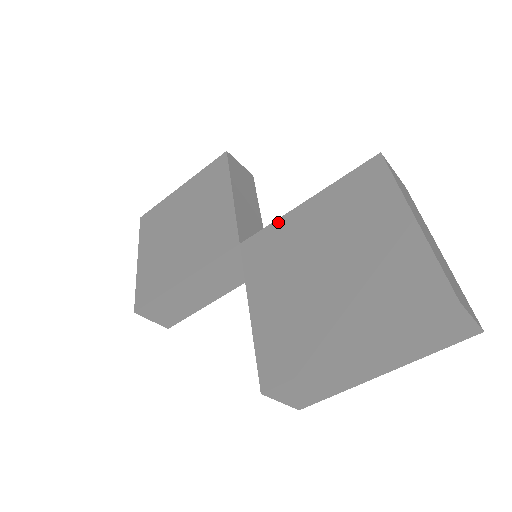
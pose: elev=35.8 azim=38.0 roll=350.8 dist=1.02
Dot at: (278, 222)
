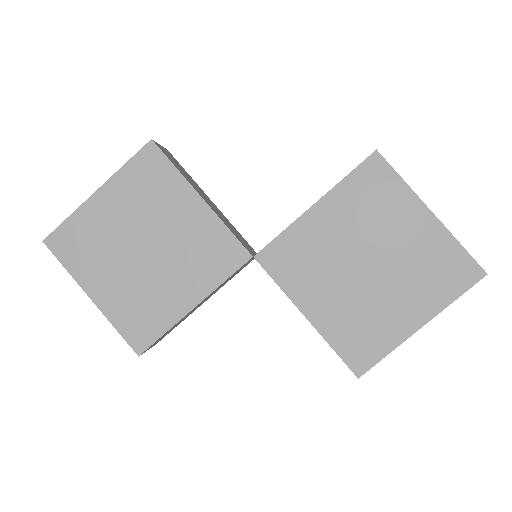
Dot at: (292, 229)
